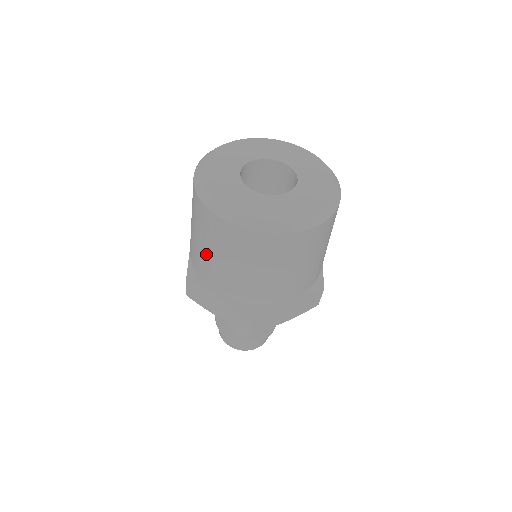
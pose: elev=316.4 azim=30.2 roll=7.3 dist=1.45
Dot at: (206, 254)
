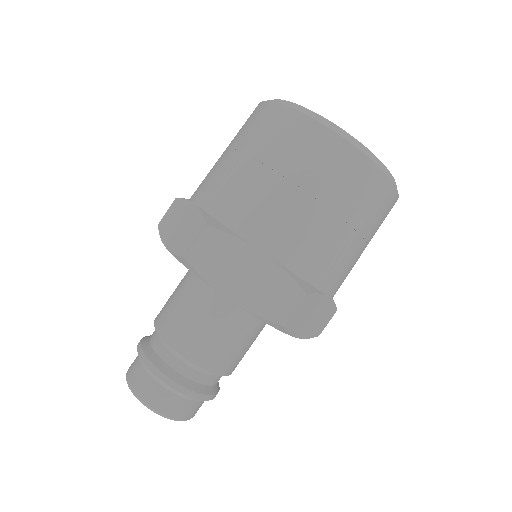
Dot at: (270, 185)
